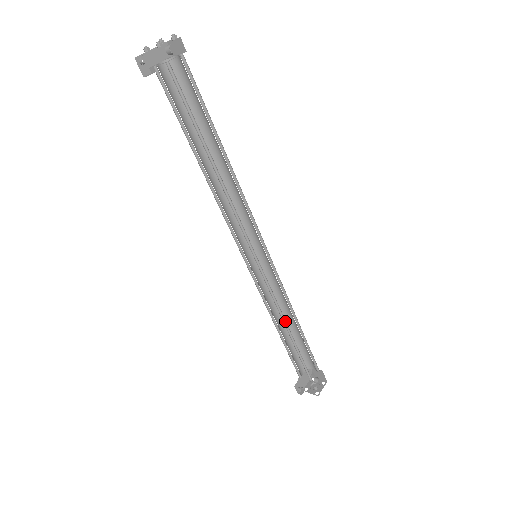
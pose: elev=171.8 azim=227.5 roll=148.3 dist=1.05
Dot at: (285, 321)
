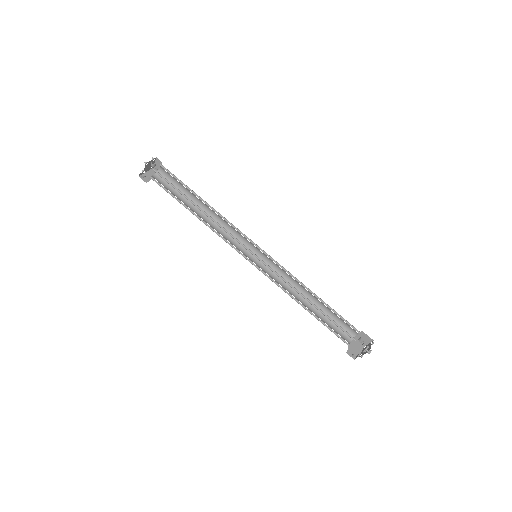
Dot at: (301, 293)
